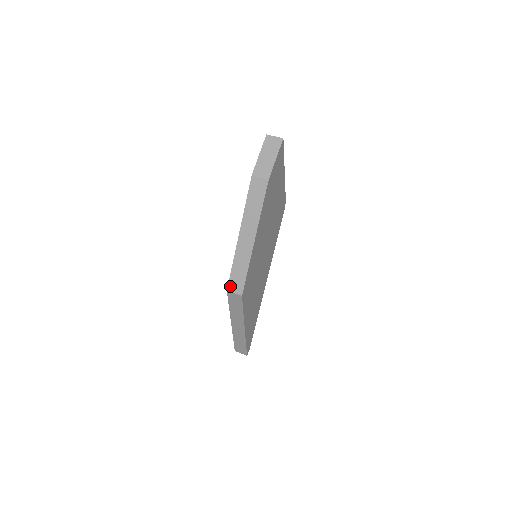
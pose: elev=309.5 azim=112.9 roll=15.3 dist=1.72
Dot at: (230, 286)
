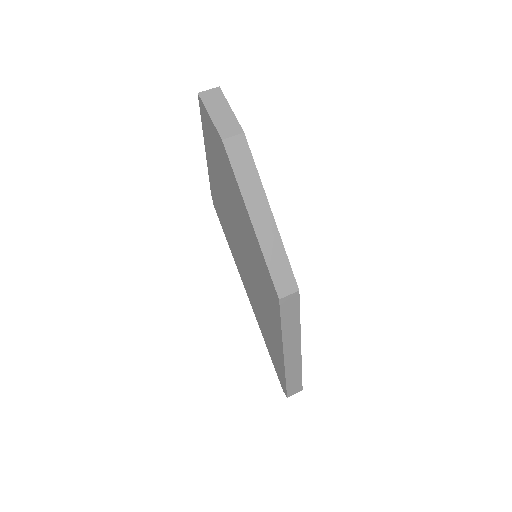
Dot at: (279, 291)
